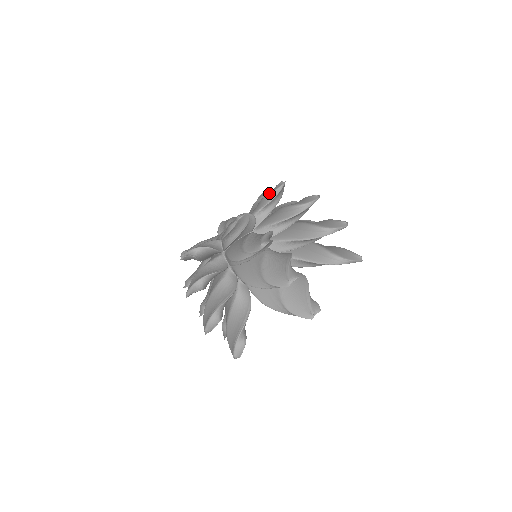
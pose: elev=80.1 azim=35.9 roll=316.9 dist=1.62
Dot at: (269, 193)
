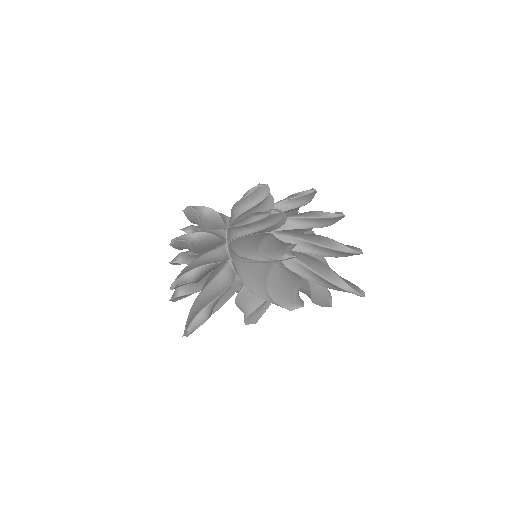
Dot at: occluded
